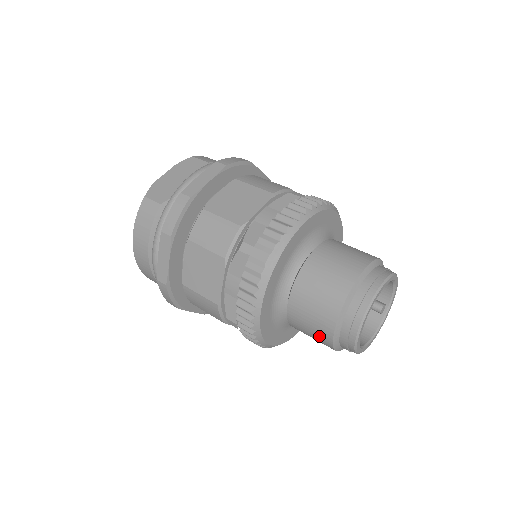
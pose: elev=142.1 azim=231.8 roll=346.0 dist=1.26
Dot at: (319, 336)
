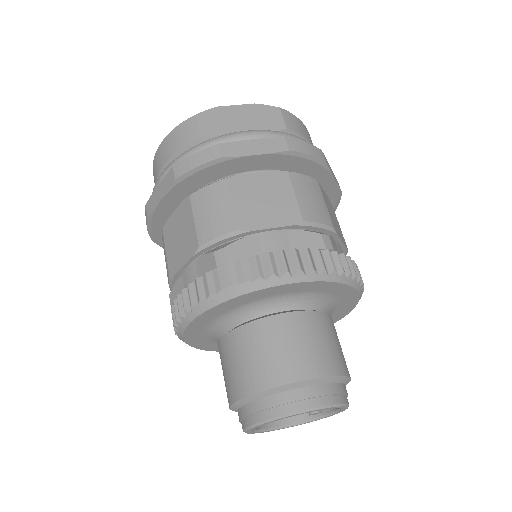
Dot at: (226, 388)
